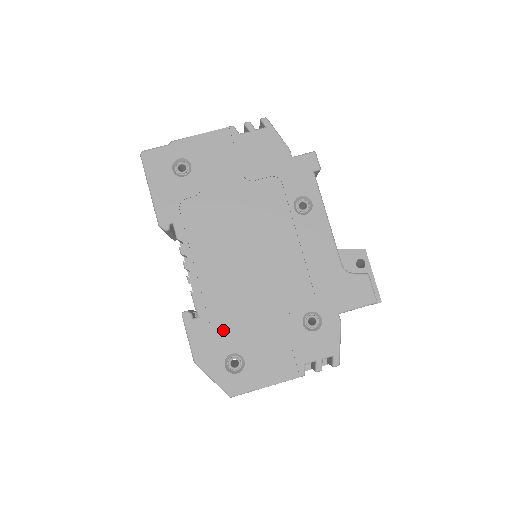
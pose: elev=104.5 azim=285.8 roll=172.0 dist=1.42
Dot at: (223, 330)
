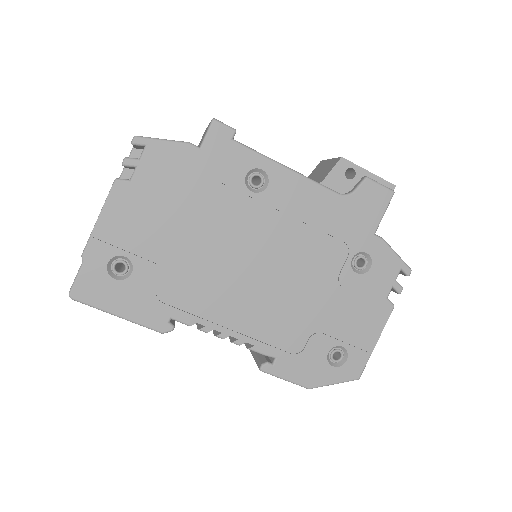
Dot at: (303, 345)
